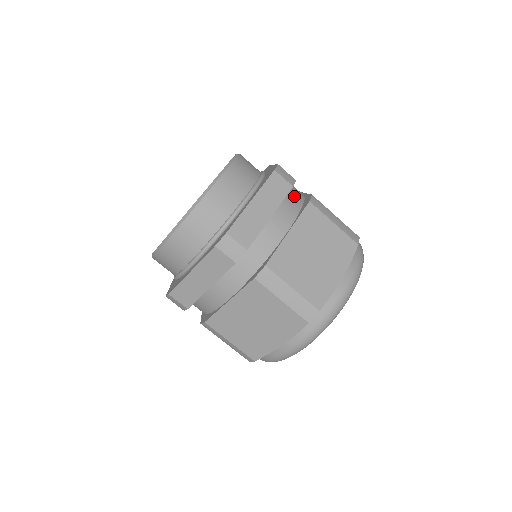
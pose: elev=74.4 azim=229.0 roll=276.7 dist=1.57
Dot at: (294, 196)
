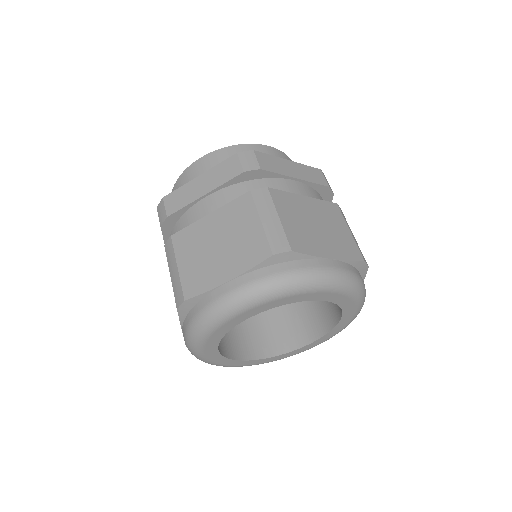
Dot at: occluded
